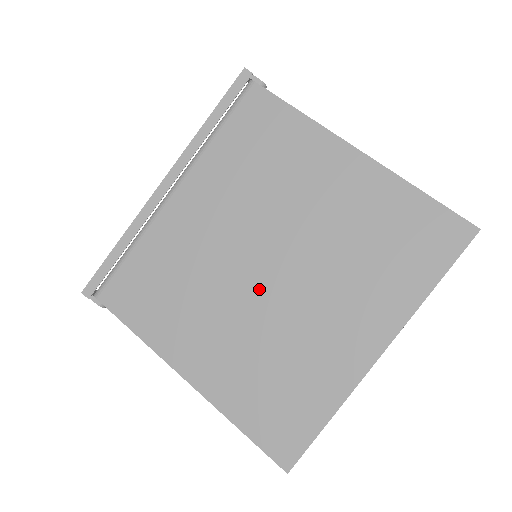
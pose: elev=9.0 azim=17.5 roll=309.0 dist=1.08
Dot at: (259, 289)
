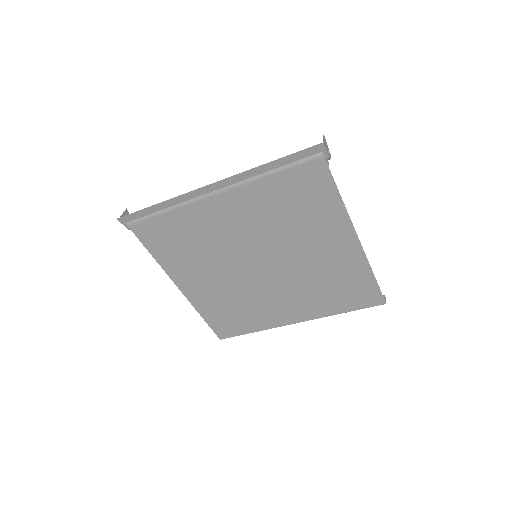
Dot at: (248, 273)
